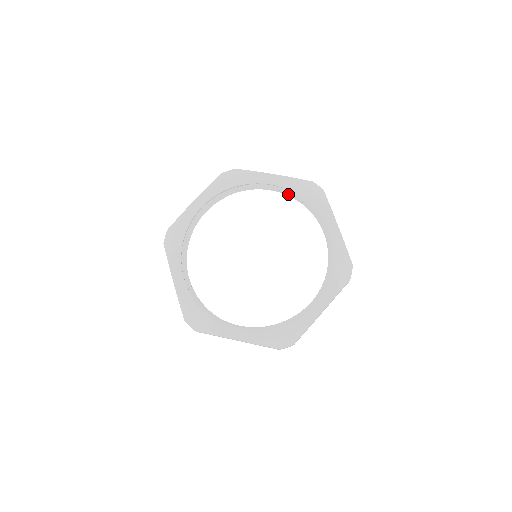
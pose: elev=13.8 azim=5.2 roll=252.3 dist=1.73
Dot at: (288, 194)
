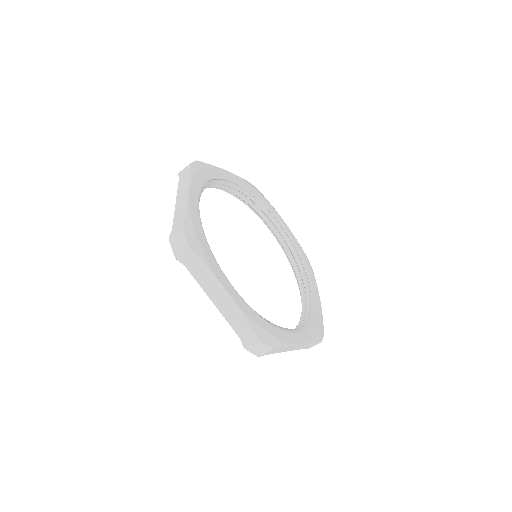
Dot at: (238, 195)
